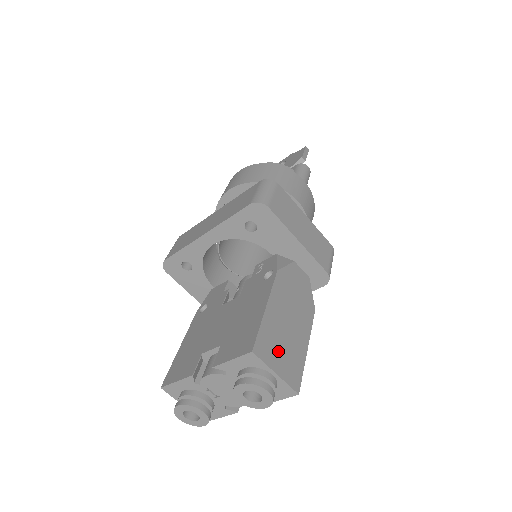
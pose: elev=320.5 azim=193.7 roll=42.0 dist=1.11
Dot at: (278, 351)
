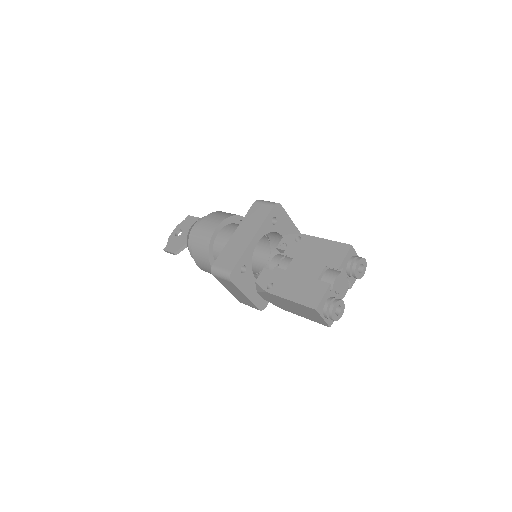
Dot at: occluded
